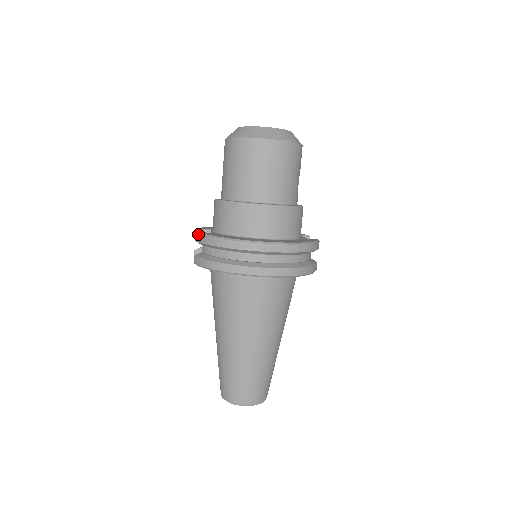
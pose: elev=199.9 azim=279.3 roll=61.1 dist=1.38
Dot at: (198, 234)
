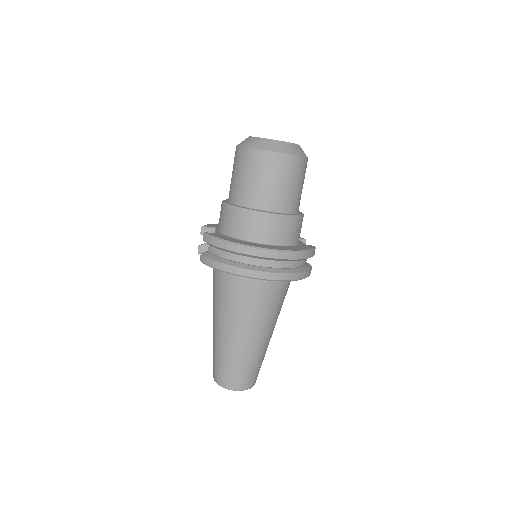
Dot at: (206, 235)
